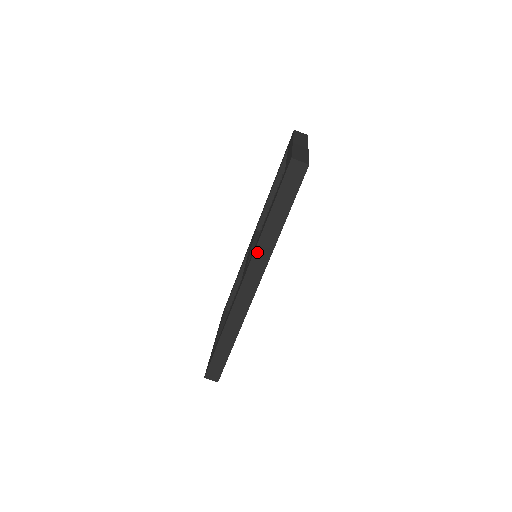
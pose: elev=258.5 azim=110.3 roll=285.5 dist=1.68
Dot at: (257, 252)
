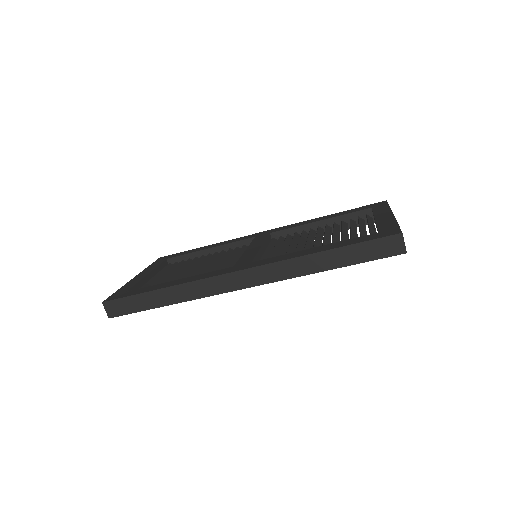
Dot at: (282, 264)
